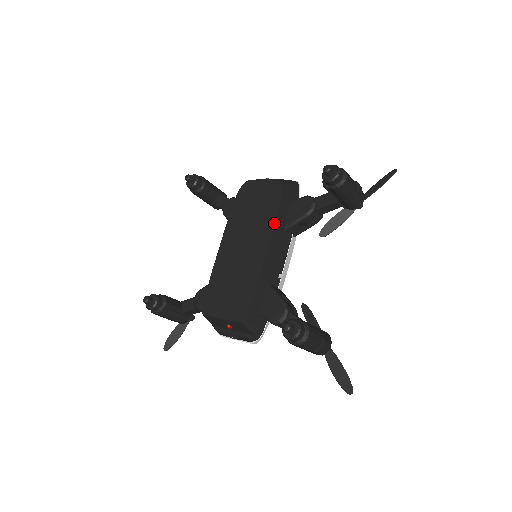
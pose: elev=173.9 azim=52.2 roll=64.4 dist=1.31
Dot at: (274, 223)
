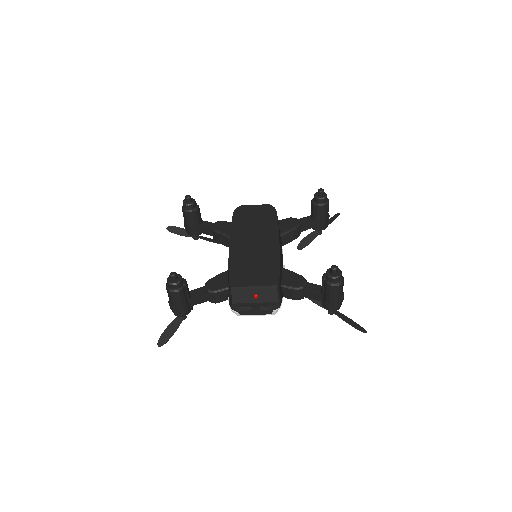
Dot at: (278, 227)
